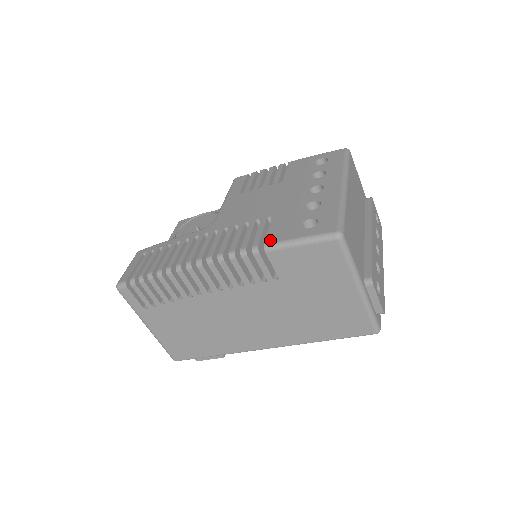
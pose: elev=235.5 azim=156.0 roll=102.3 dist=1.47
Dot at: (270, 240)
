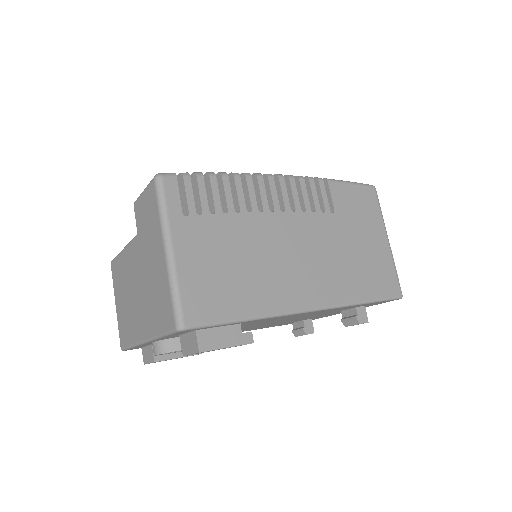
Dot at: occluded
